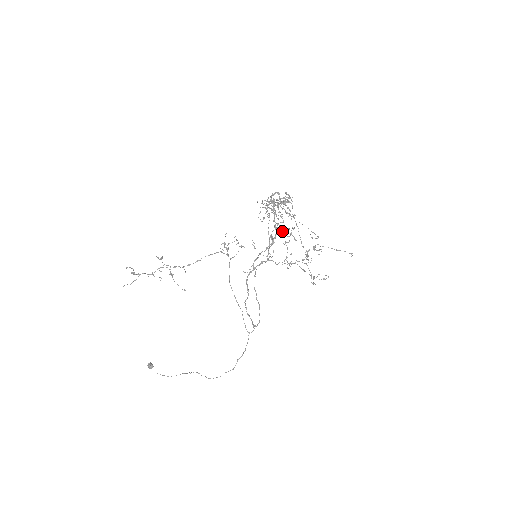
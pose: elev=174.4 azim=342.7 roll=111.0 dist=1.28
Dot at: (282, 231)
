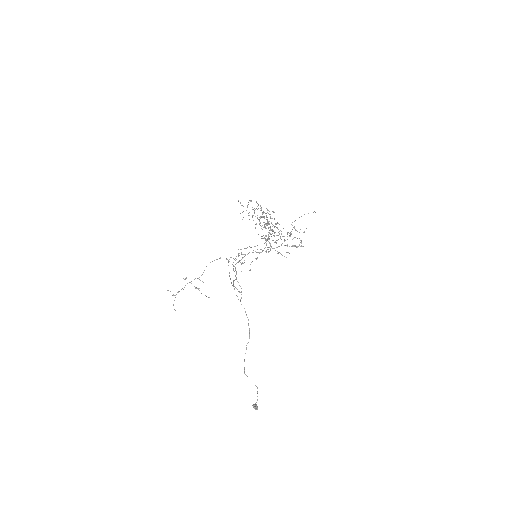
Dot at: (274, 232)
